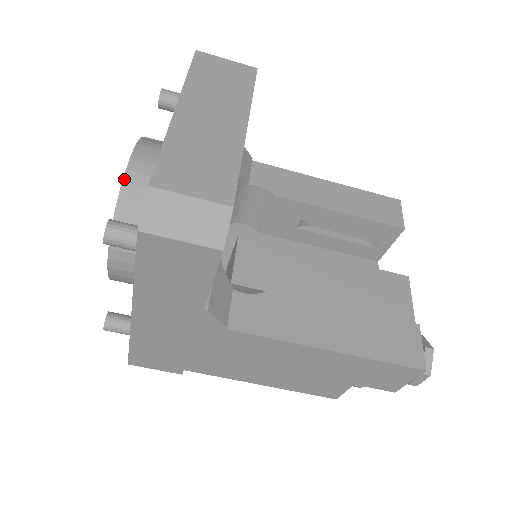
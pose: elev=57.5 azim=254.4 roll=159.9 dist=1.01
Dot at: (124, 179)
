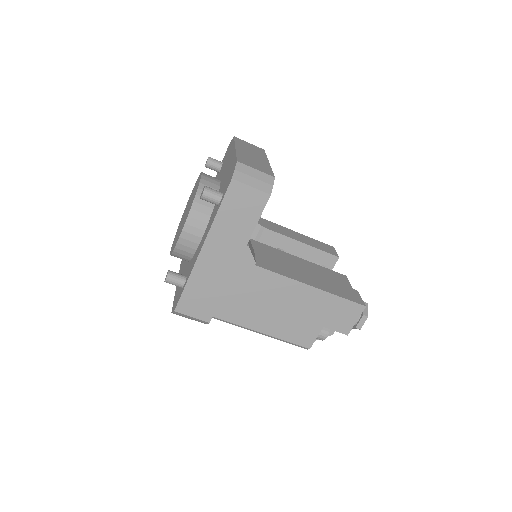
Dot at: (200, 182)
